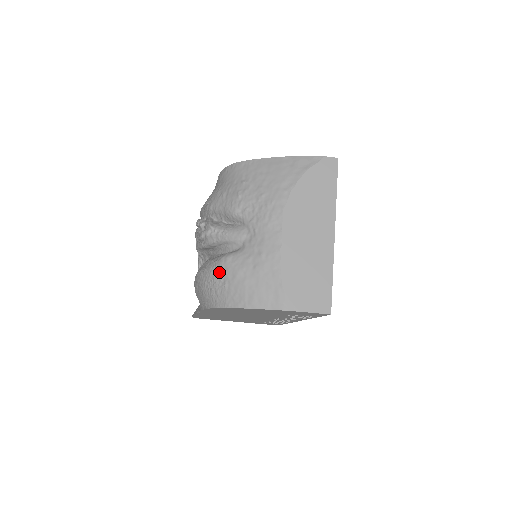
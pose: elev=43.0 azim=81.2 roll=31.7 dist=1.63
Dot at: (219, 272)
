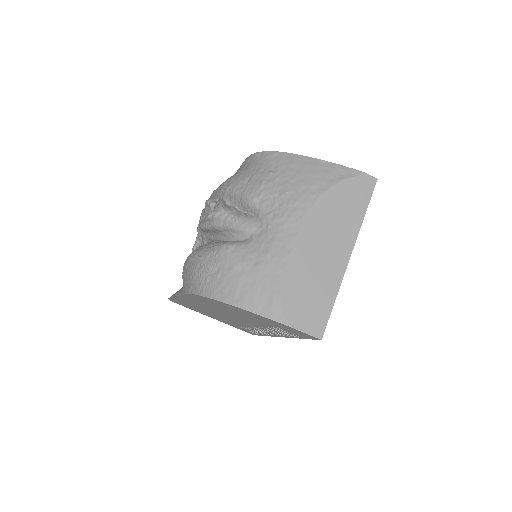
Dot at: (216, 258)
